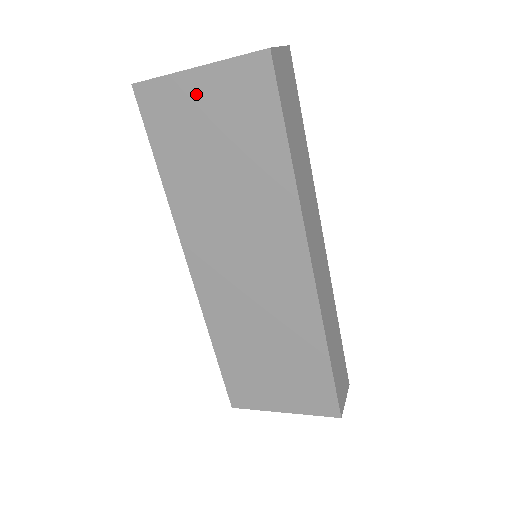
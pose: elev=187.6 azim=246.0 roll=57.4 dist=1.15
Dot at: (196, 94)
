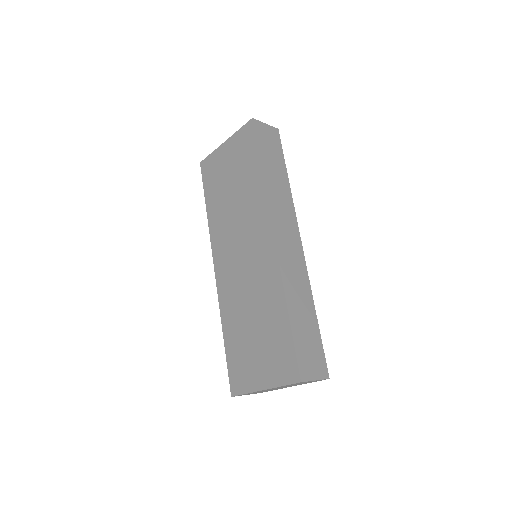
Dot at: (224, 155)
